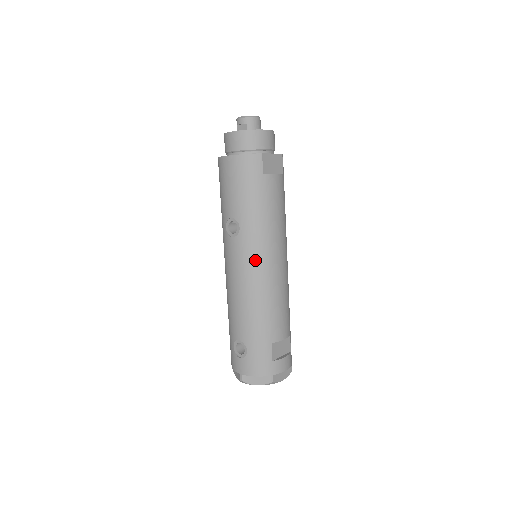
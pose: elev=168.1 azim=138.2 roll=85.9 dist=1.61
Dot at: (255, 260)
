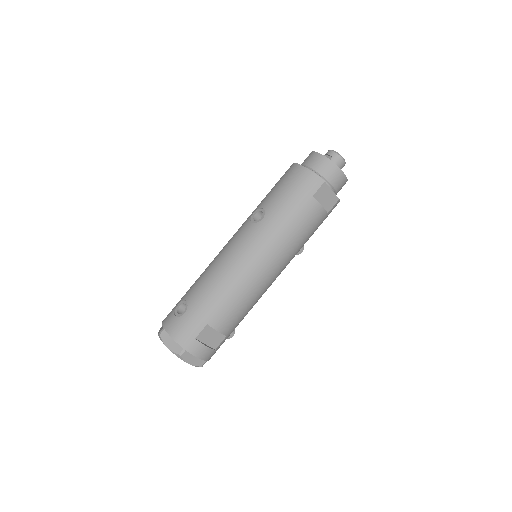
Dot at: (252, 251)
